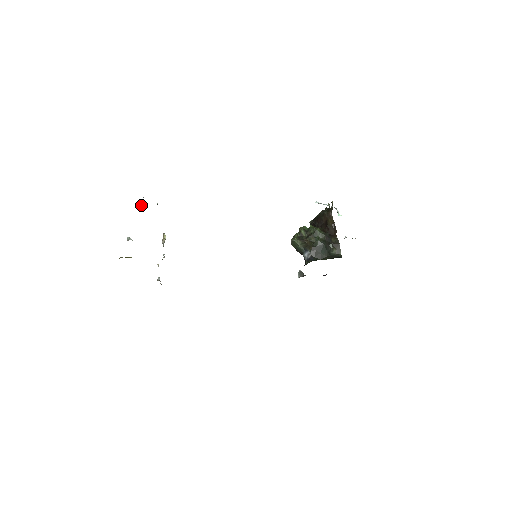
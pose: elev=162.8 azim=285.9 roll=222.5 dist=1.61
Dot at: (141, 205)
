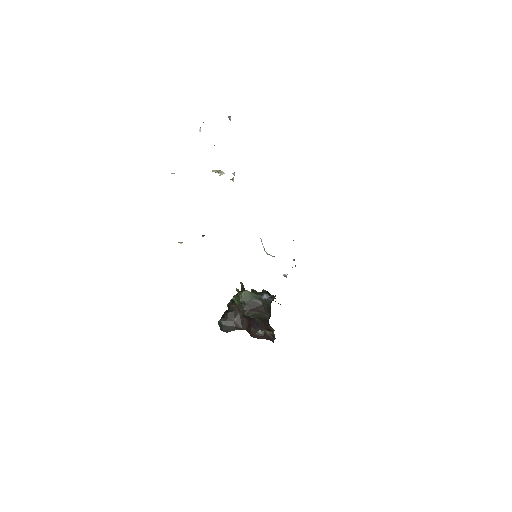
Dot at: (200, 129)
